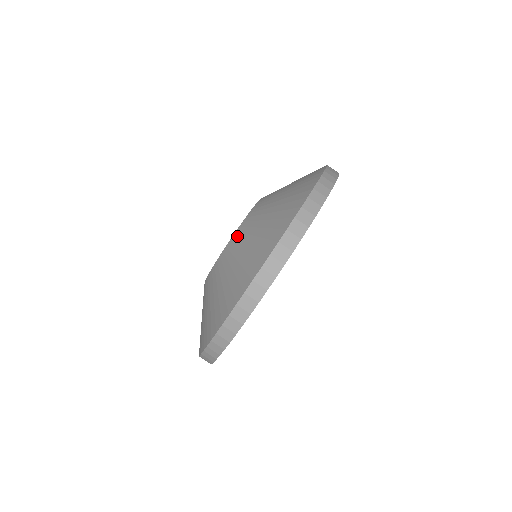
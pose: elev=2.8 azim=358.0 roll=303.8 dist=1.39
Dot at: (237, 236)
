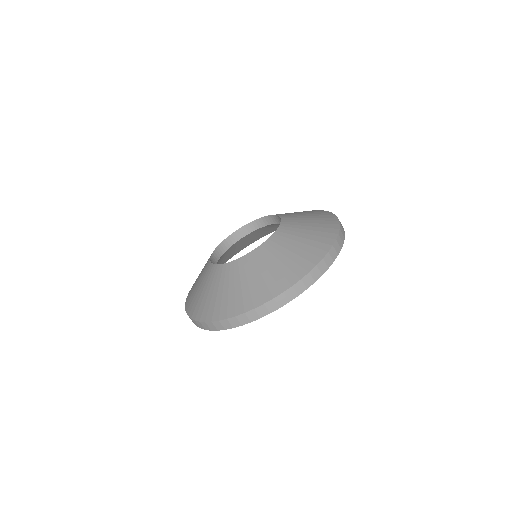
Dot at: (214, 271)
